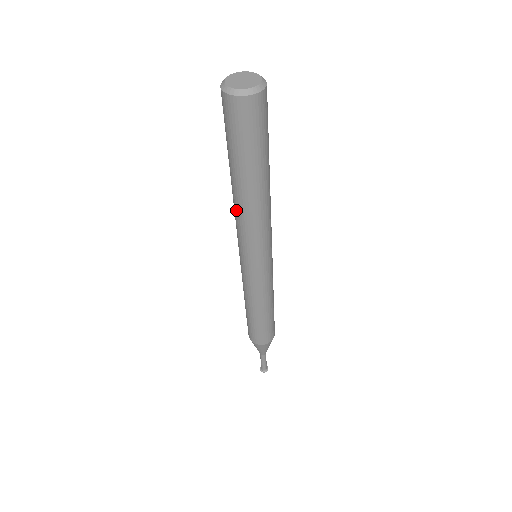
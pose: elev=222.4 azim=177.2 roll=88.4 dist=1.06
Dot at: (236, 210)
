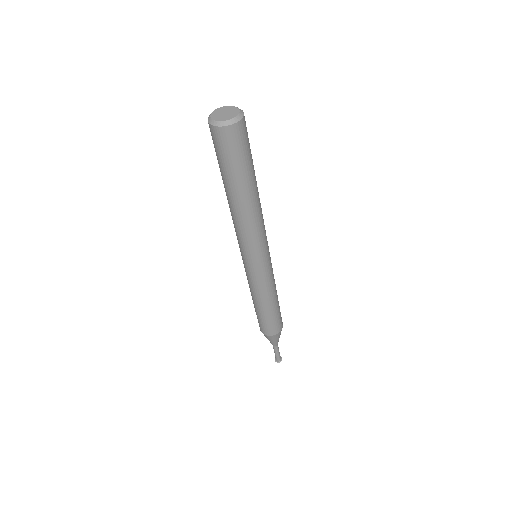
Dot at: (232, 217)
